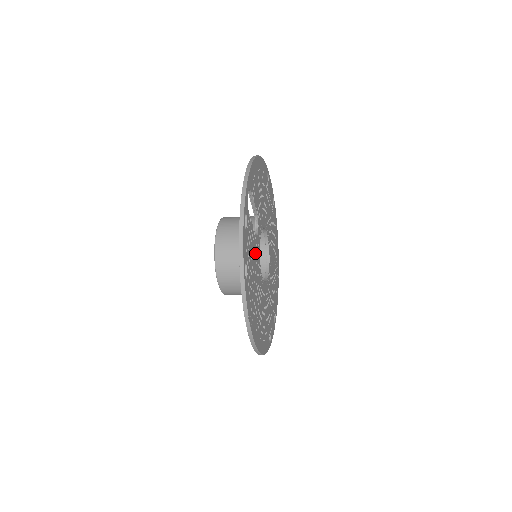
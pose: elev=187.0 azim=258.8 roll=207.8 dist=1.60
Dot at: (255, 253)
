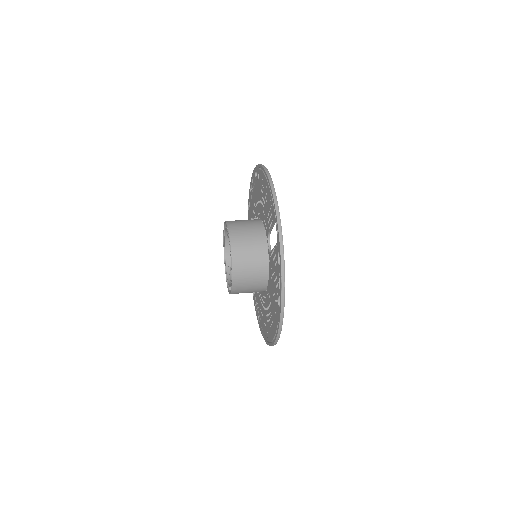
Dot at: occluded
